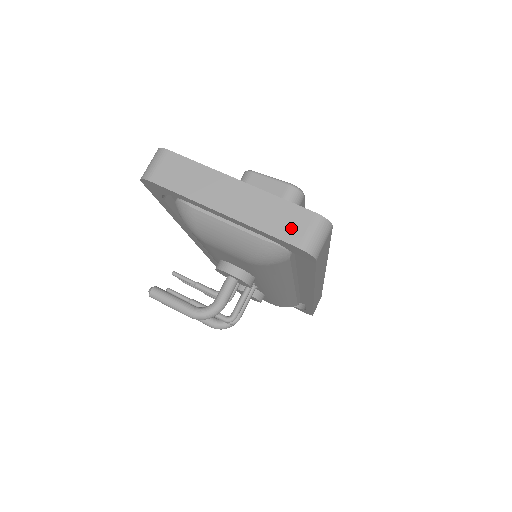
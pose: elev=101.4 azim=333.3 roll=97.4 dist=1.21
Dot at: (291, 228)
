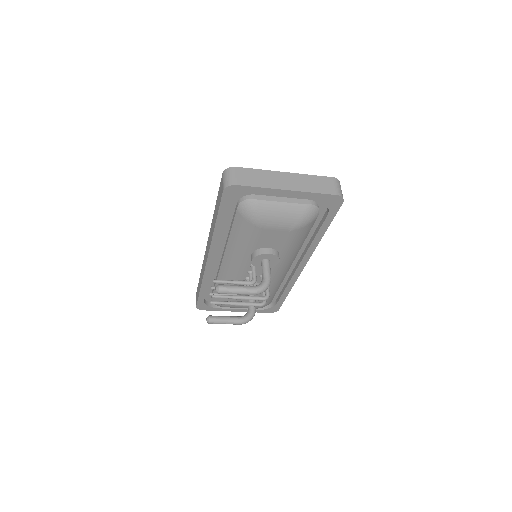
Dot at: (327, 187)
